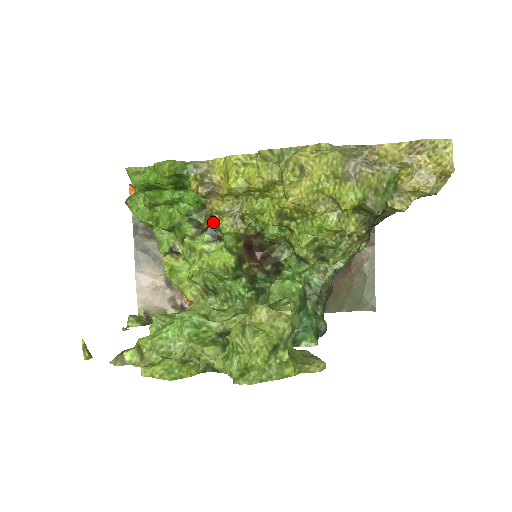
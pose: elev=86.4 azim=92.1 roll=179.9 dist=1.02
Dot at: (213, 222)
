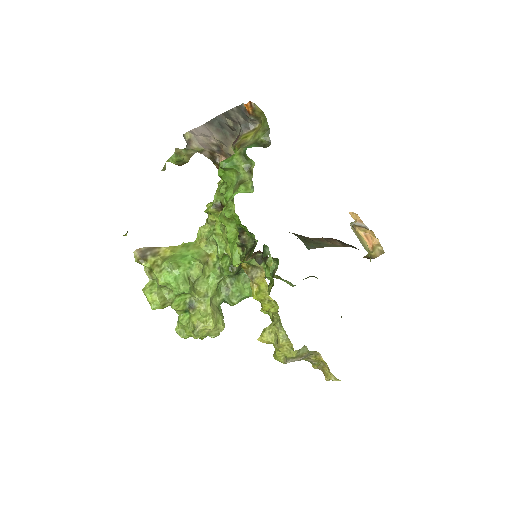
Dot at: (248, 246)
